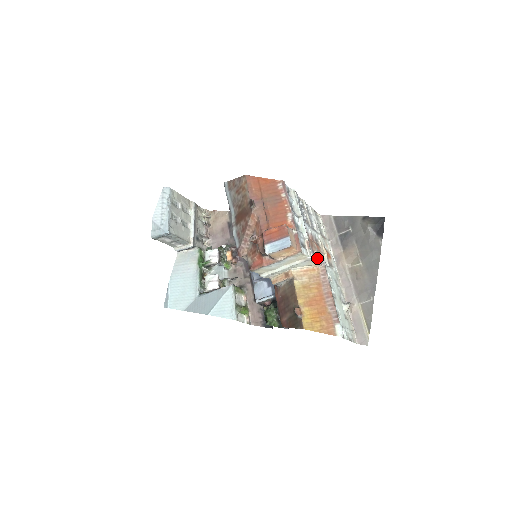
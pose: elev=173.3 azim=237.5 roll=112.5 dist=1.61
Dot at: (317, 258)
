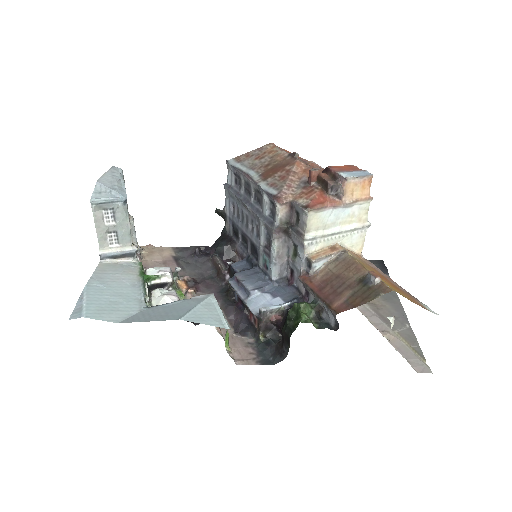
Dot at: occluded
